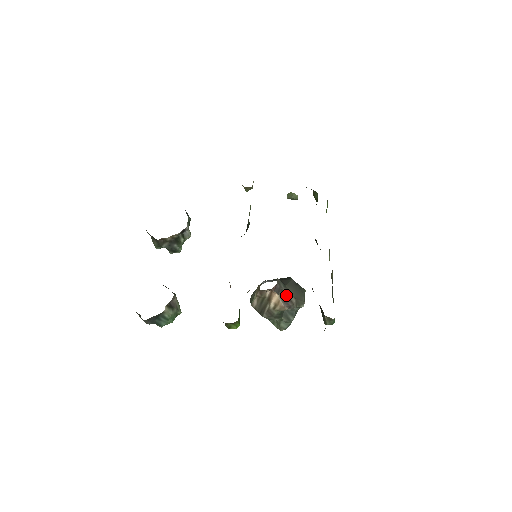
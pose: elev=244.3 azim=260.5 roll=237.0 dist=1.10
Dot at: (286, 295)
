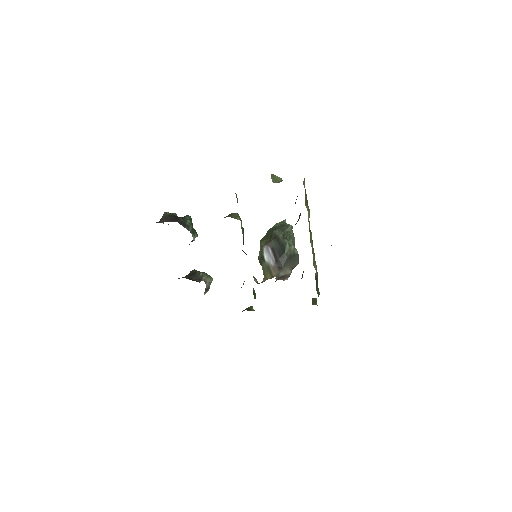
Dot at: (284, 276)
